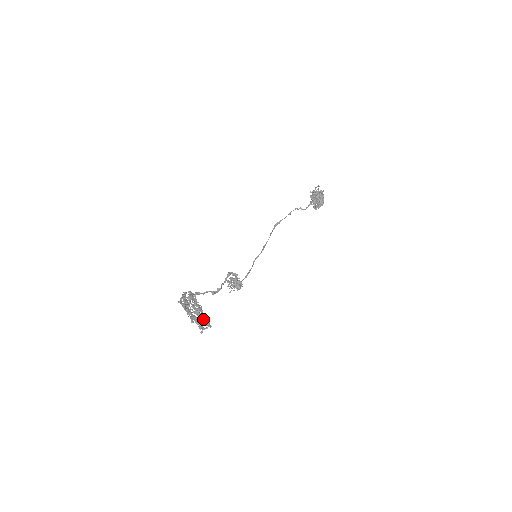
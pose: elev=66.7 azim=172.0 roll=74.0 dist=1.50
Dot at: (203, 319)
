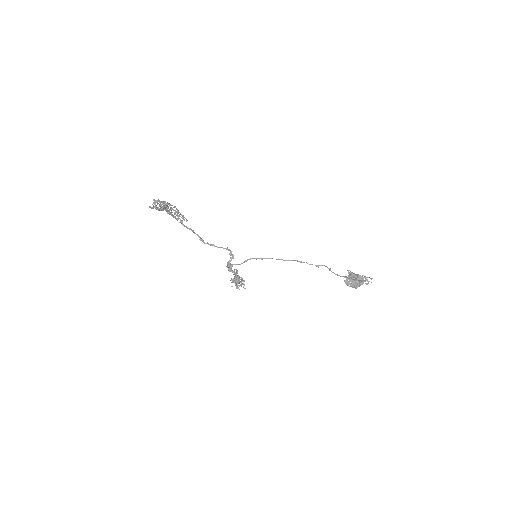
Dot at: occluded
